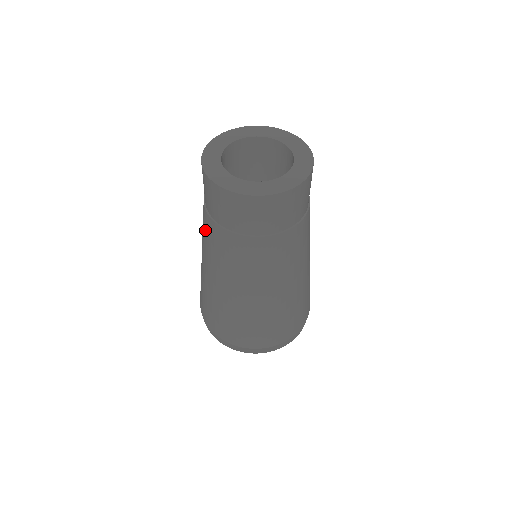
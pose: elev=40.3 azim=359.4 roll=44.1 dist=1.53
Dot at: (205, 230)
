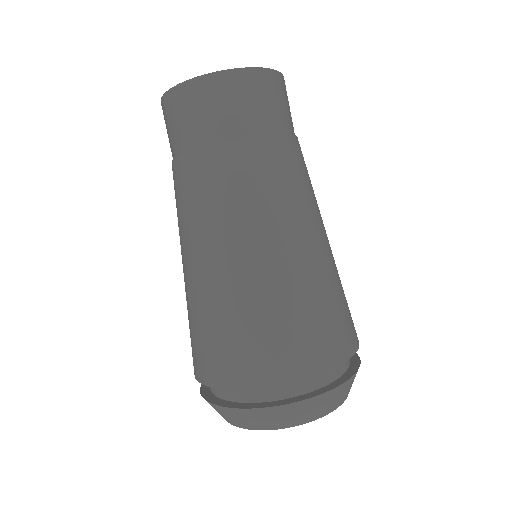
Dot at: (175, 193)
